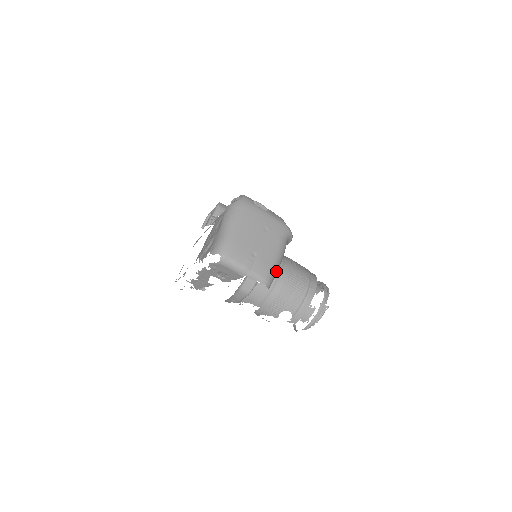
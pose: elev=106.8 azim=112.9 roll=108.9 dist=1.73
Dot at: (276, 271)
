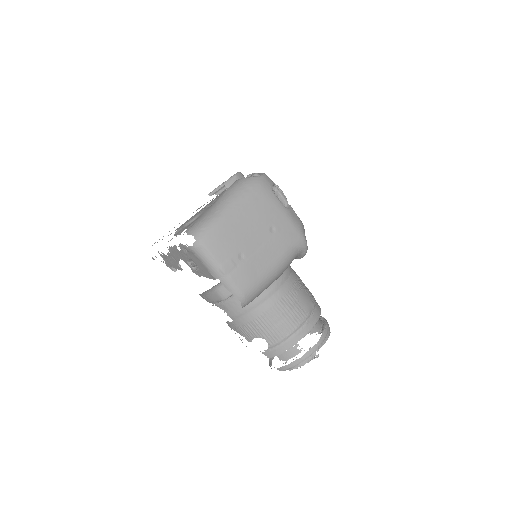
Dot at: (263, 288)
